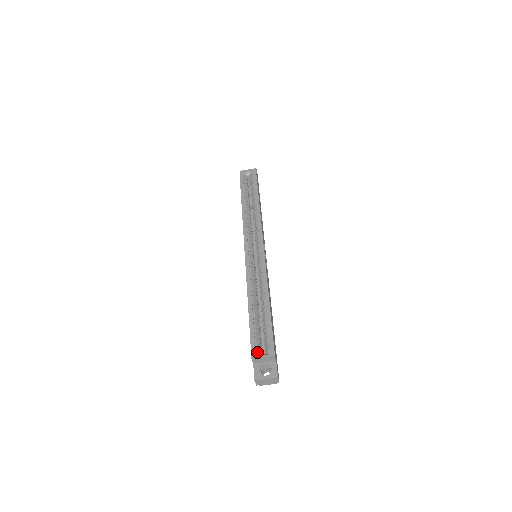
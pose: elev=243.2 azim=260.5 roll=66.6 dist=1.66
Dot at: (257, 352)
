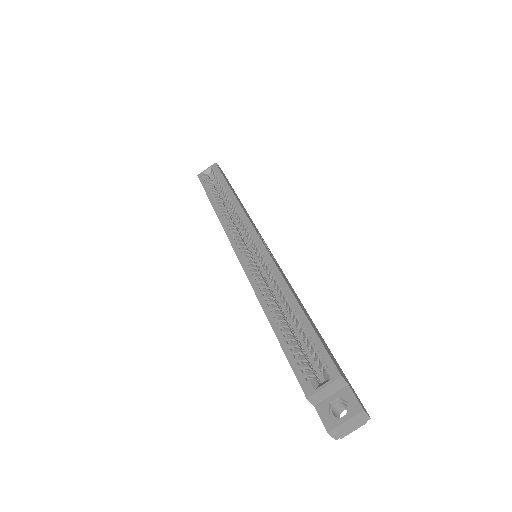
Dot at: (311, 384)
